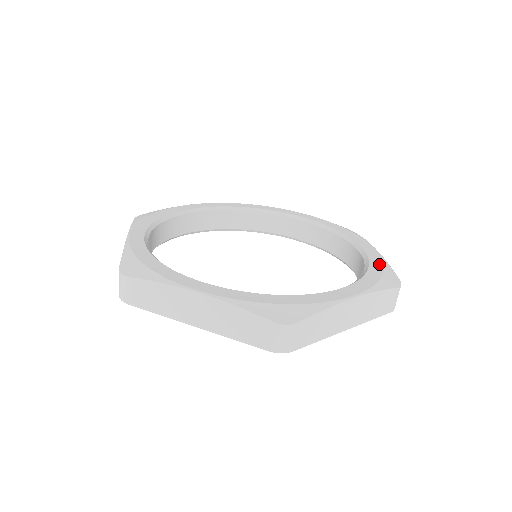
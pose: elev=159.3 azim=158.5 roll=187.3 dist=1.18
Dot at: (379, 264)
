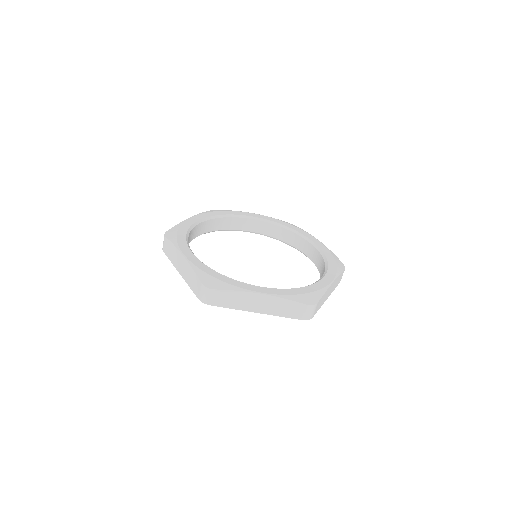
Dot at: (330, 254)
